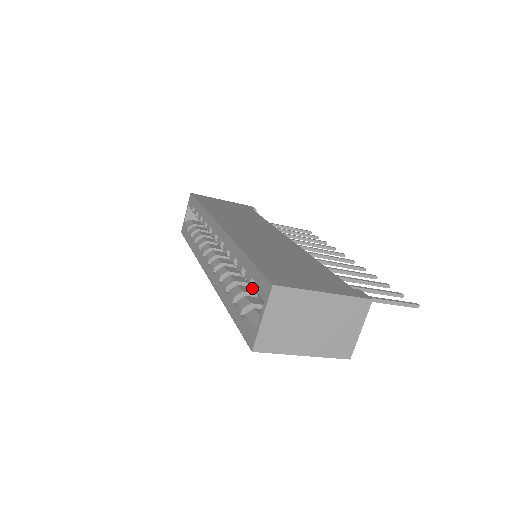
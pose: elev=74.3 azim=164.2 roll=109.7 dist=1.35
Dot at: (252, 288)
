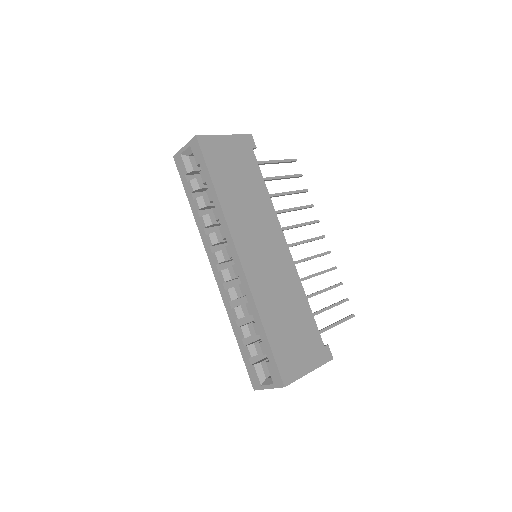
Dot at: (263, 354)
